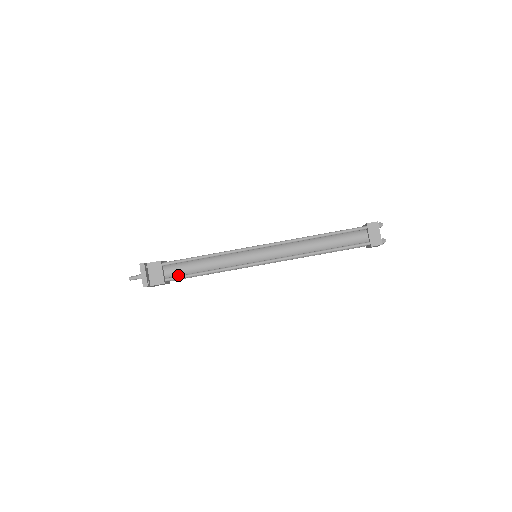
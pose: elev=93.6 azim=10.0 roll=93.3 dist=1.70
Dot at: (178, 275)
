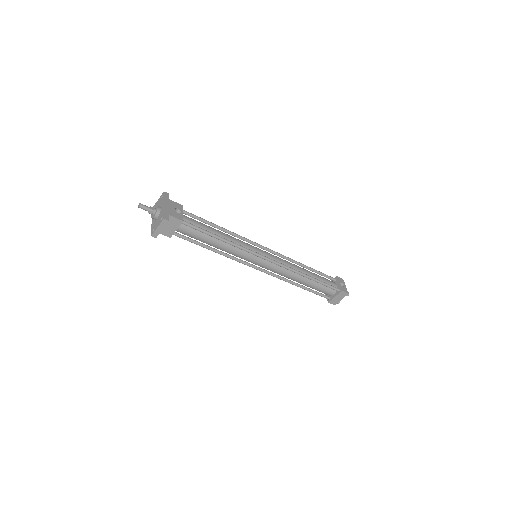
Dot at: occluded
